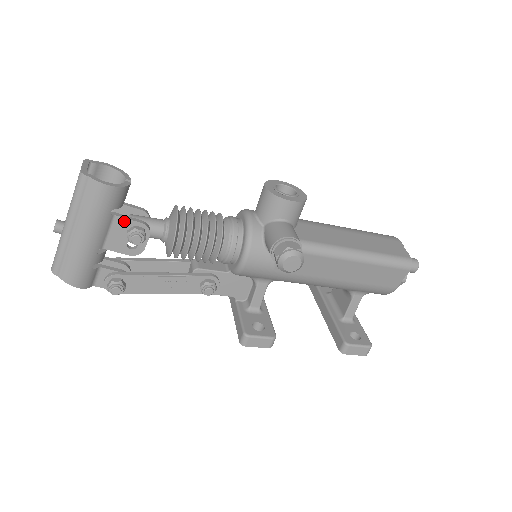
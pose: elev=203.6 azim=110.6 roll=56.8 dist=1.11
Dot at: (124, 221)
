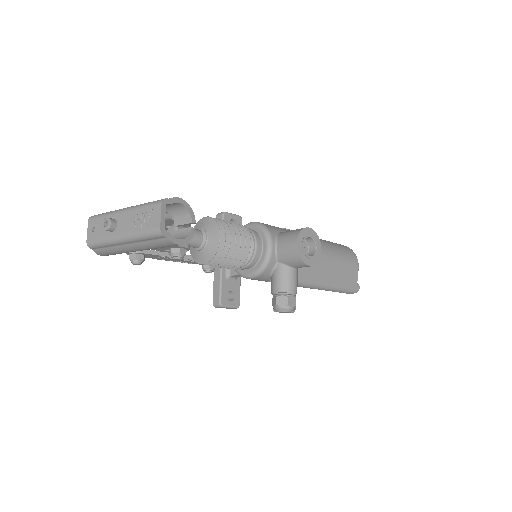
Dot at: occluded
